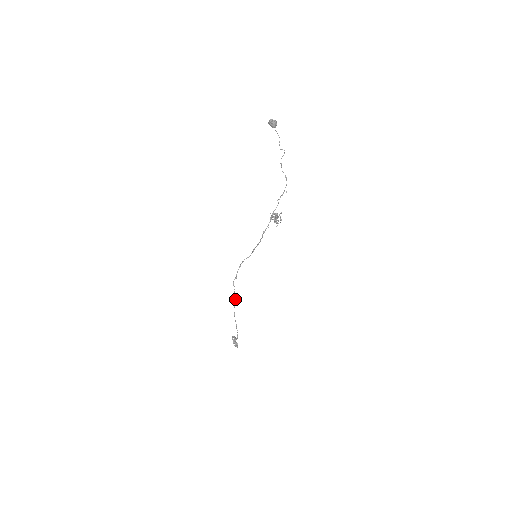
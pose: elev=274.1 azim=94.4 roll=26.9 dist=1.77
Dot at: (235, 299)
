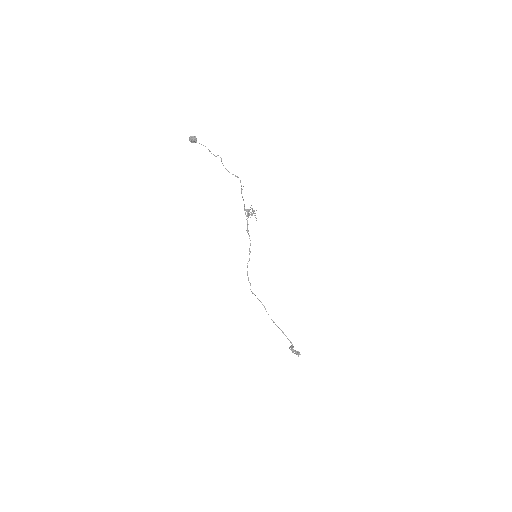
Dot at: (264, 306)
